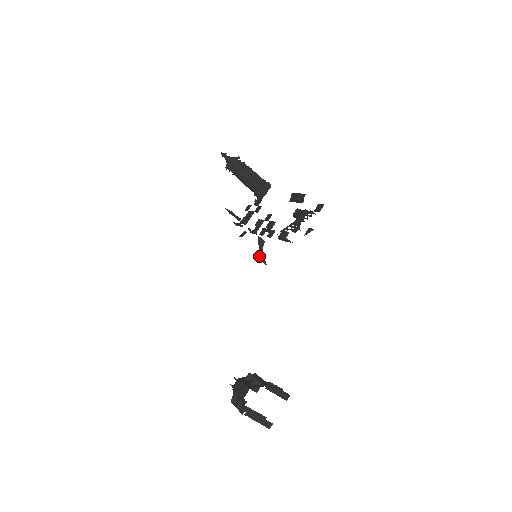
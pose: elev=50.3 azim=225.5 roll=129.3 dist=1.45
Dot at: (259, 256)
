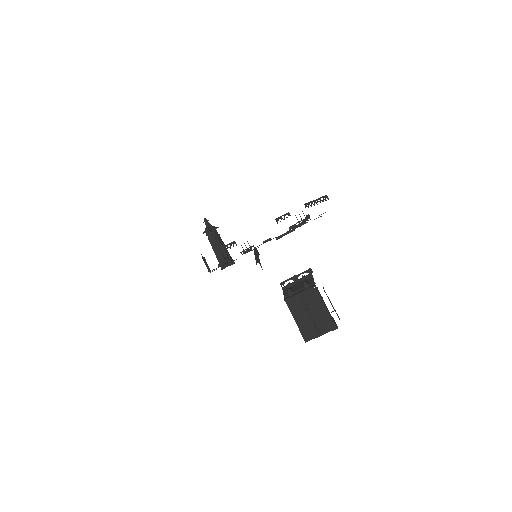
Dot at: (256, 260)
